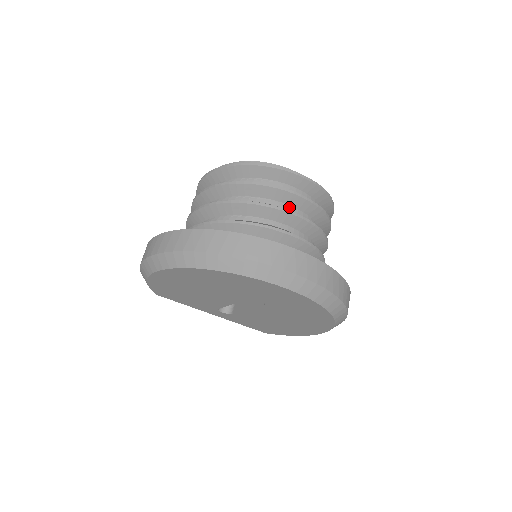
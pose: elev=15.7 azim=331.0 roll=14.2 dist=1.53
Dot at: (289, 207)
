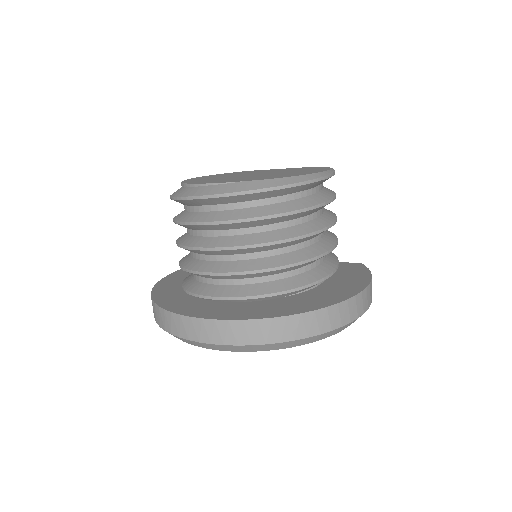
Dot at: (217, 232)
